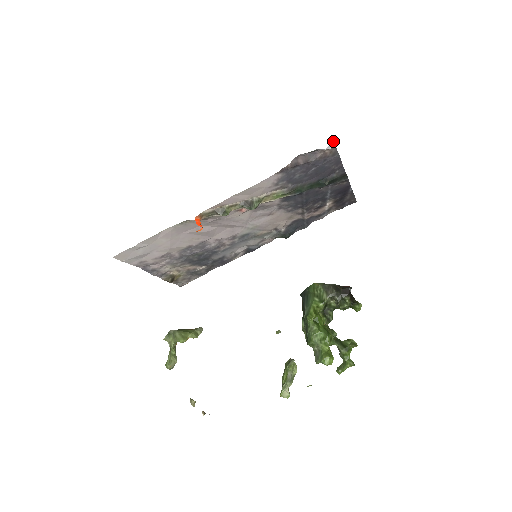
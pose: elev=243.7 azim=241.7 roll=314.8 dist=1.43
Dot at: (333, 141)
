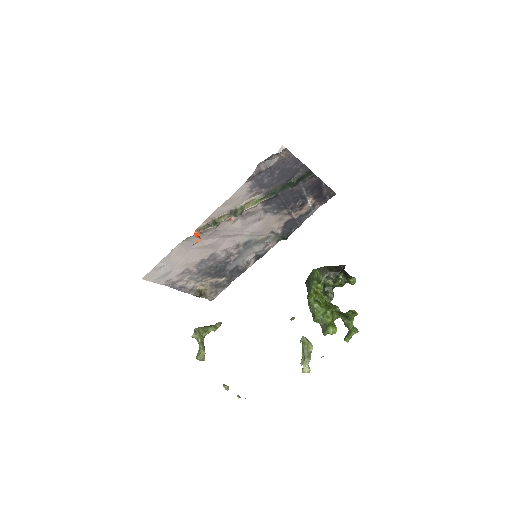
Dot at: (282, 145)
